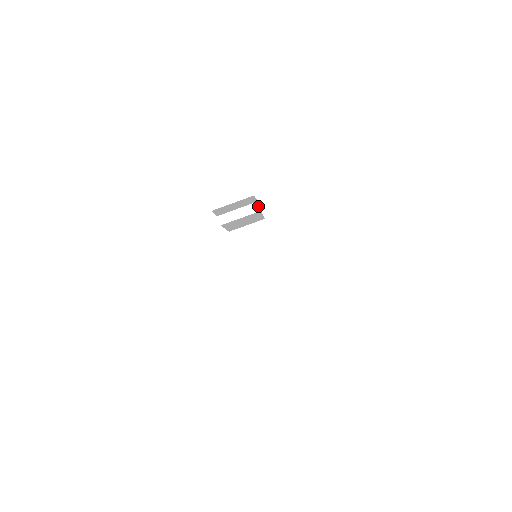
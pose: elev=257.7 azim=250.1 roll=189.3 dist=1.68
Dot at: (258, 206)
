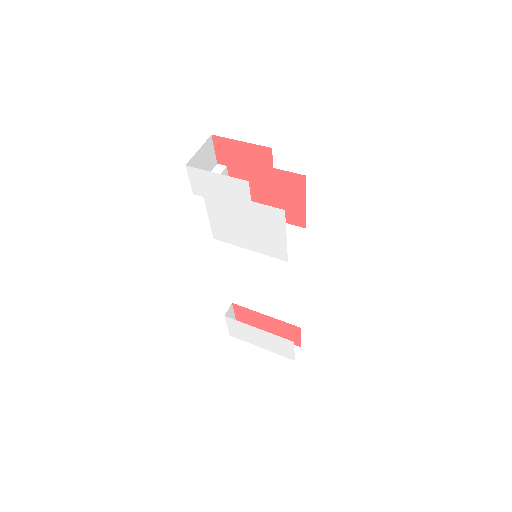
Dot at: (221, 165)
